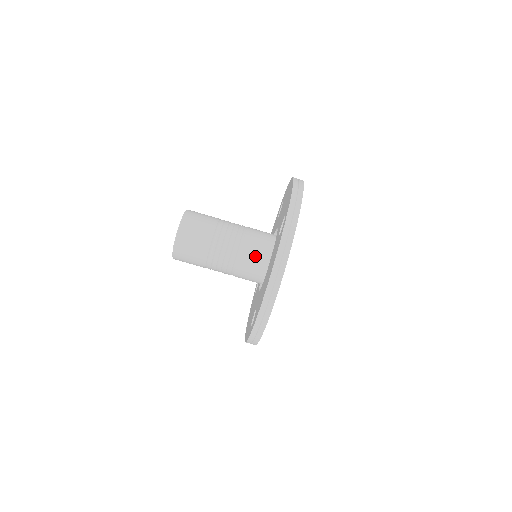
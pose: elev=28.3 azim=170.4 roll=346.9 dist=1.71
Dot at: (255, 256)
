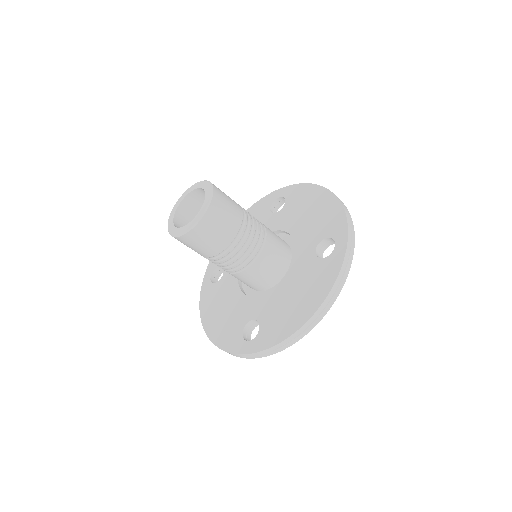
Dot at: (271, 263)
